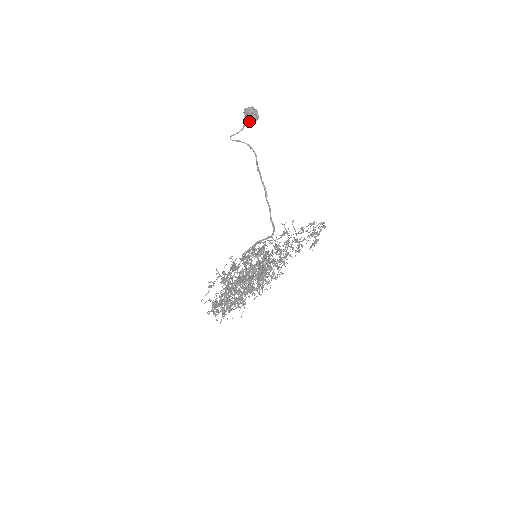
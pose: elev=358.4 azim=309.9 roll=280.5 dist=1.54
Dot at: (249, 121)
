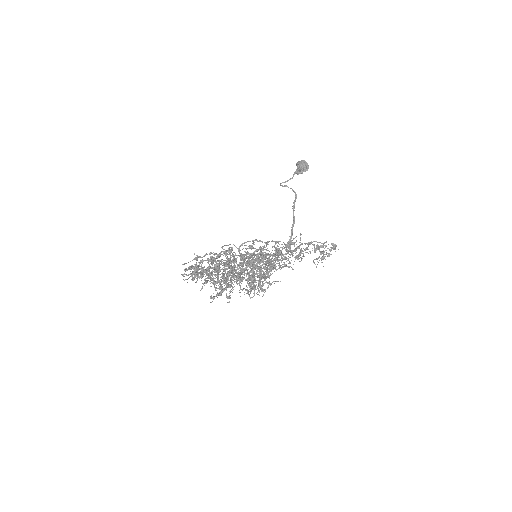
Dot at: (297, 168)
